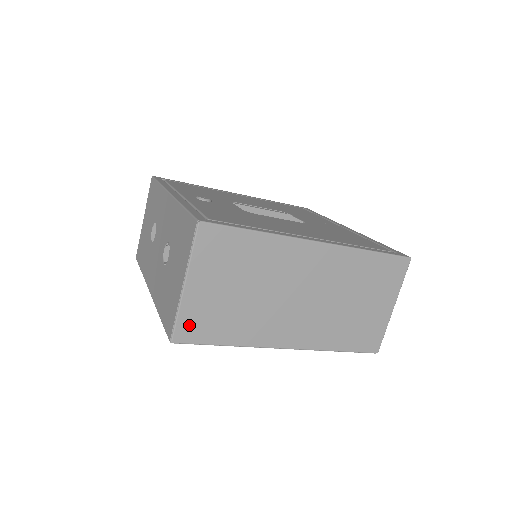
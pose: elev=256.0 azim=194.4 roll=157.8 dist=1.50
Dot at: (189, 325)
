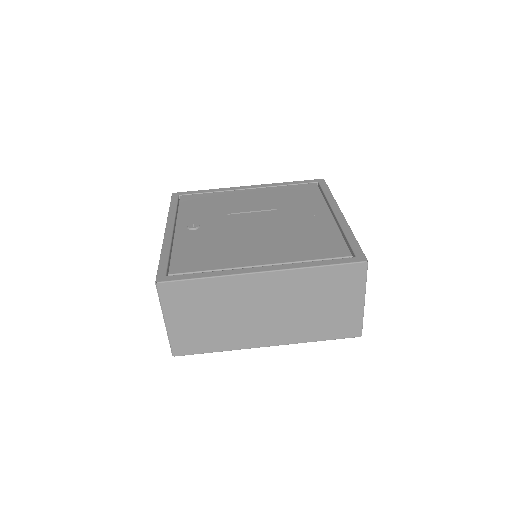
Dot at: (181, 345)
